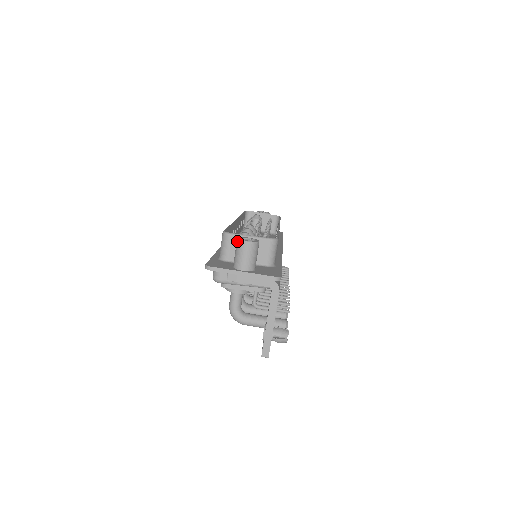
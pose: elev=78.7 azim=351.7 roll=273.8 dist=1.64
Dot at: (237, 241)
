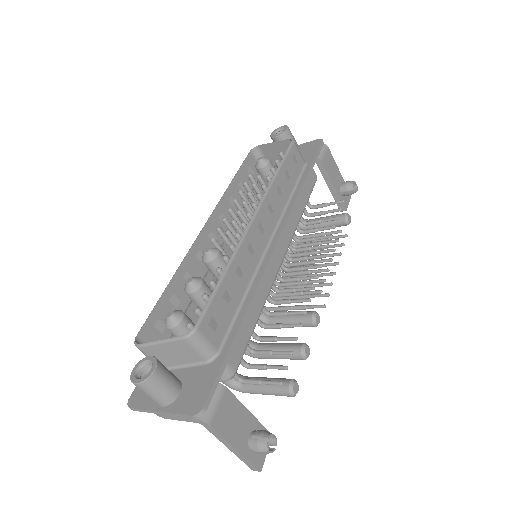
Dot at: (132, 377)
